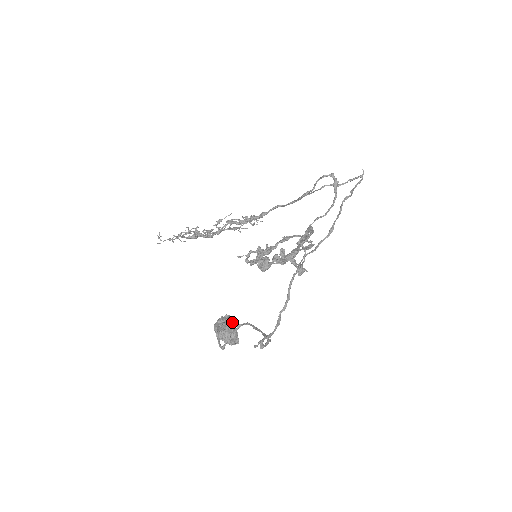
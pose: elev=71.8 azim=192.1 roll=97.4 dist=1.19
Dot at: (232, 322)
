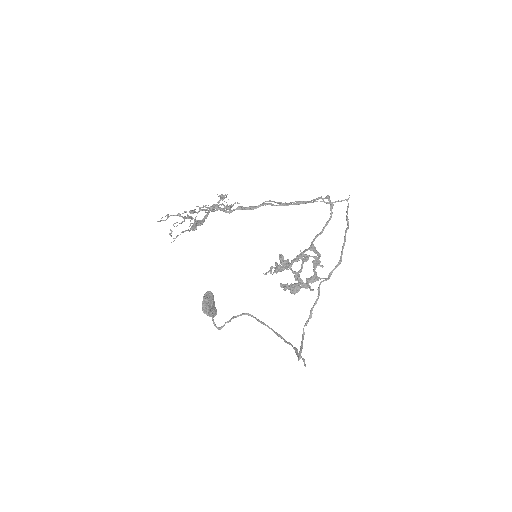
Dot at: (213, 298)
